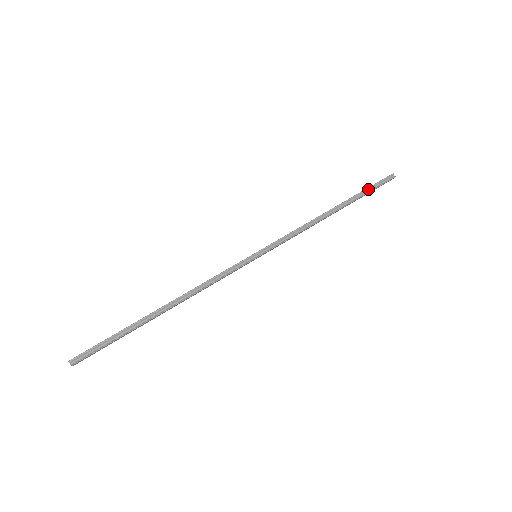
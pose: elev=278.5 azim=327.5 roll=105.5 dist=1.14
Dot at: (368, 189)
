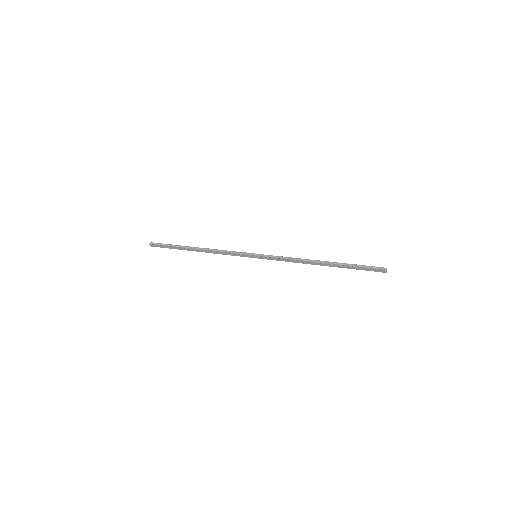
Dot at: (357, 265)
